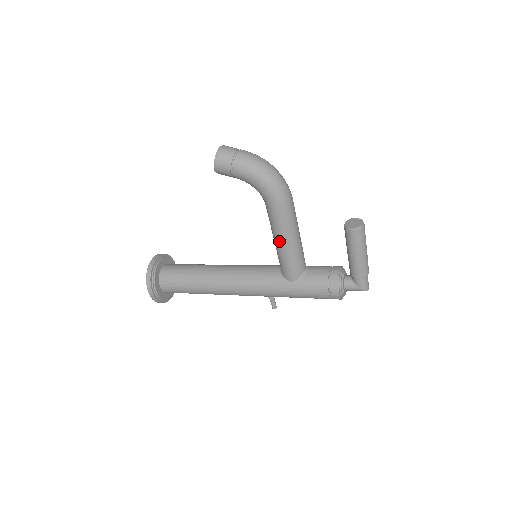
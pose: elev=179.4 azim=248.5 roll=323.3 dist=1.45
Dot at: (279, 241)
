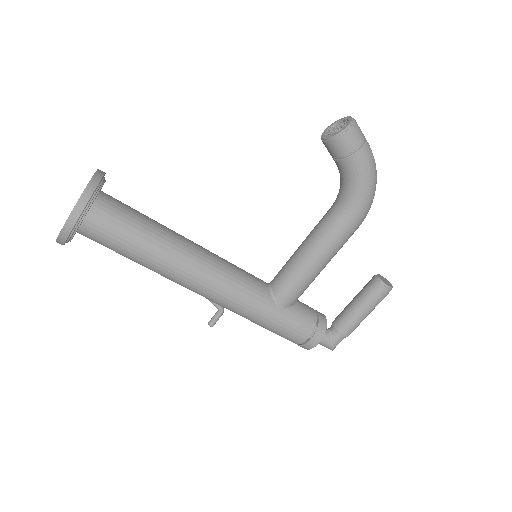
Dot at: (315, 257)
